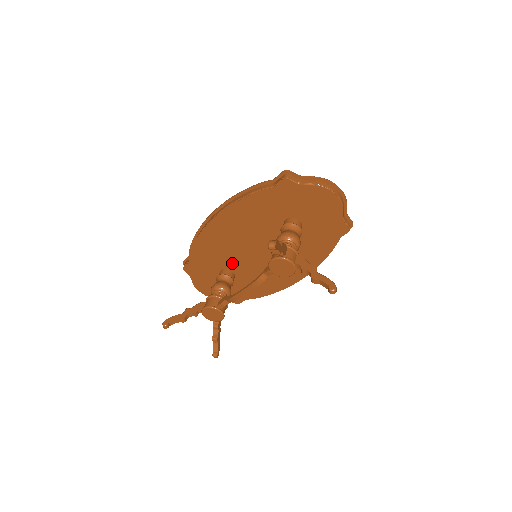
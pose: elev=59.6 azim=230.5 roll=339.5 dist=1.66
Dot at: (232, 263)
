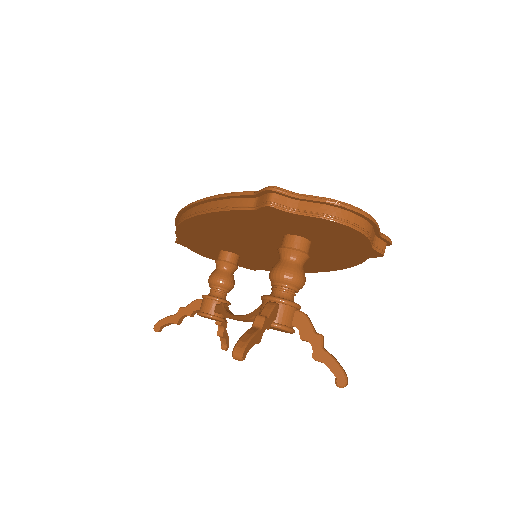
Dot at: (231, 249)
